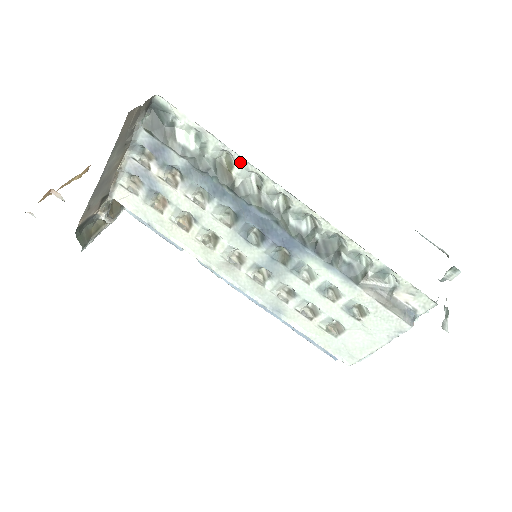
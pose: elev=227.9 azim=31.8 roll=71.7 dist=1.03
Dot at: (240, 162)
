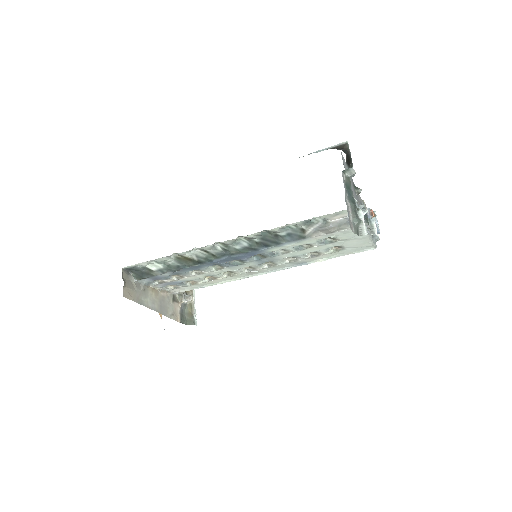
Dot at: (182, 254)
